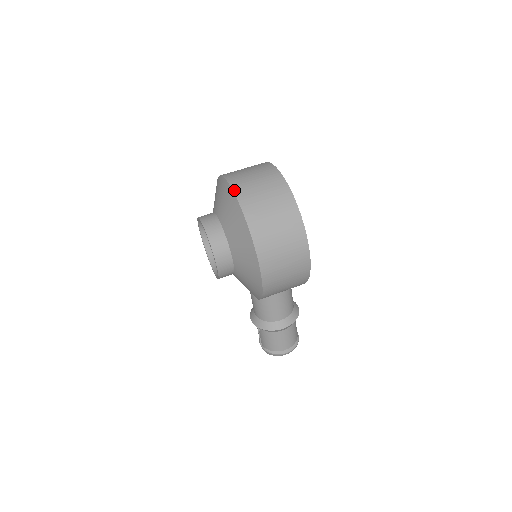
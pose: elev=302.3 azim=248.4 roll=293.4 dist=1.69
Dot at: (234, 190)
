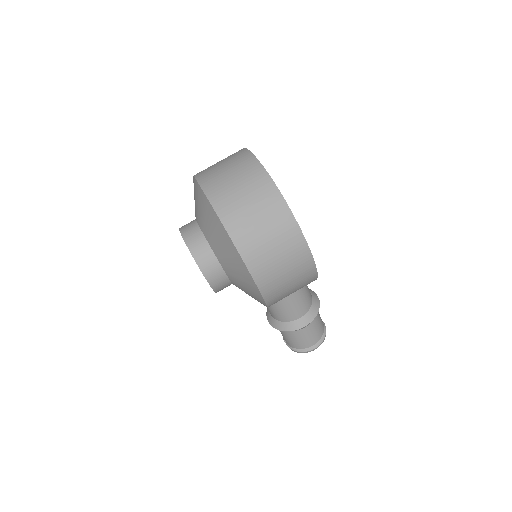
Dot at: (207, 195)
